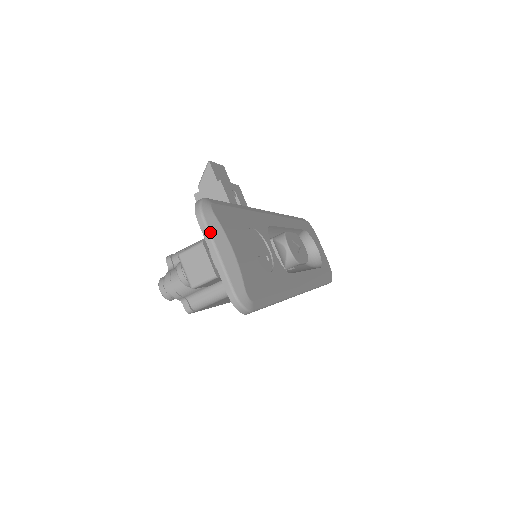
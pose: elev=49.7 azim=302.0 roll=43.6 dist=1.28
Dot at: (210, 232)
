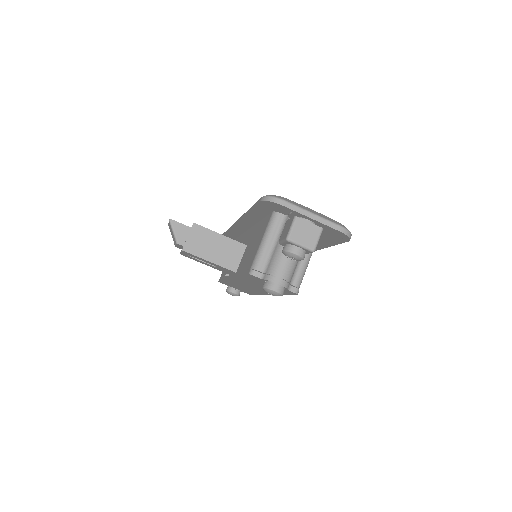
Dot at: (296, 205)
